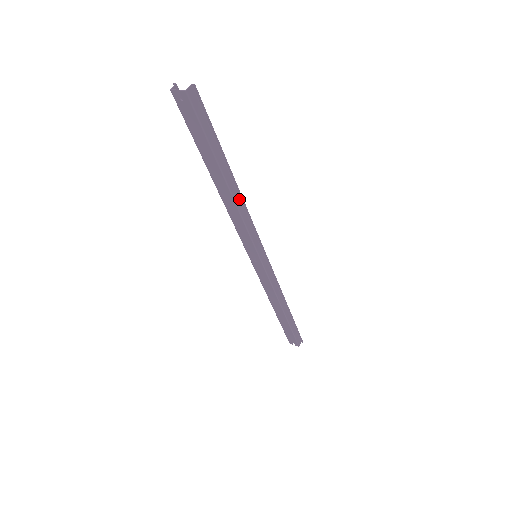
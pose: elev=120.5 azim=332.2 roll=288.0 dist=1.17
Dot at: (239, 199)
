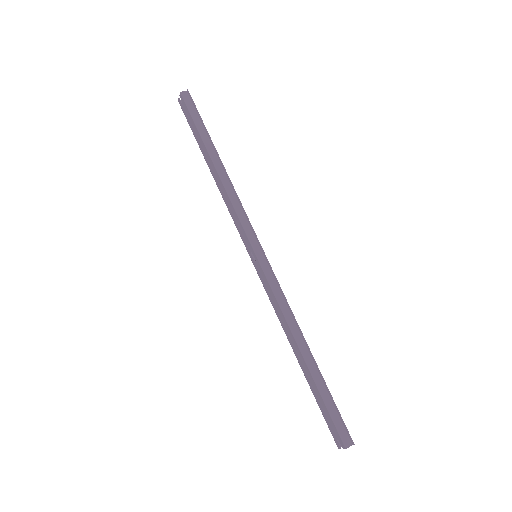
Dot at: (228, 181)
